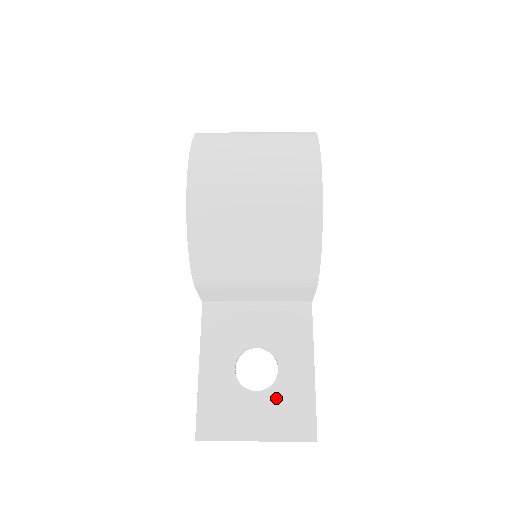
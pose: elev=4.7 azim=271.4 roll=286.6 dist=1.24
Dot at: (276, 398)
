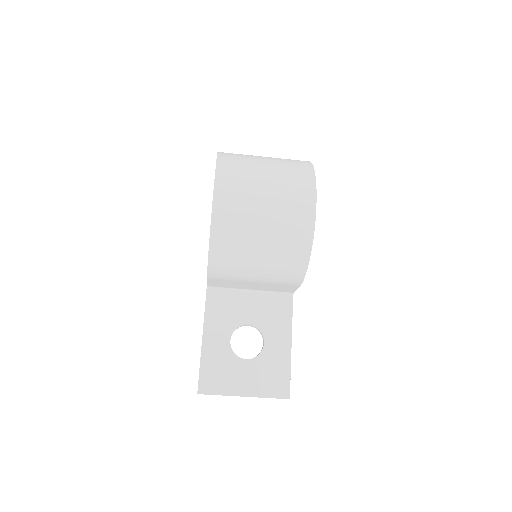
Dot at: (261, 365)
